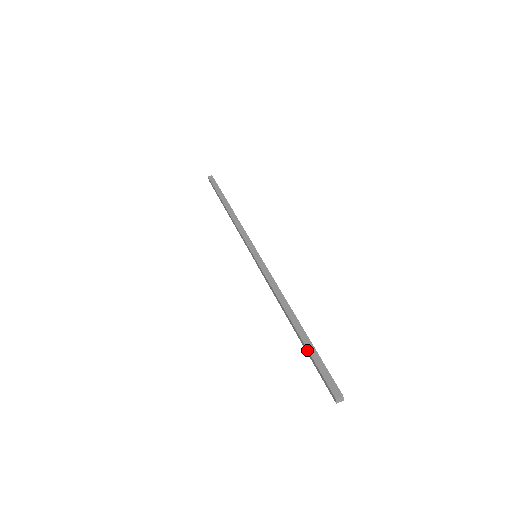
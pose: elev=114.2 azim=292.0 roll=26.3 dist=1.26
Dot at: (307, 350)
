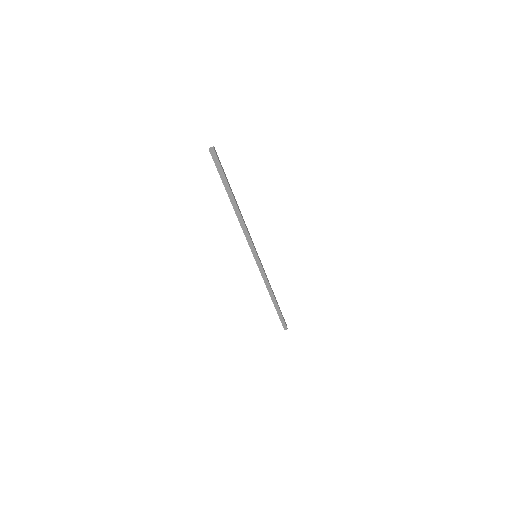
Dot at: (277, 313)
